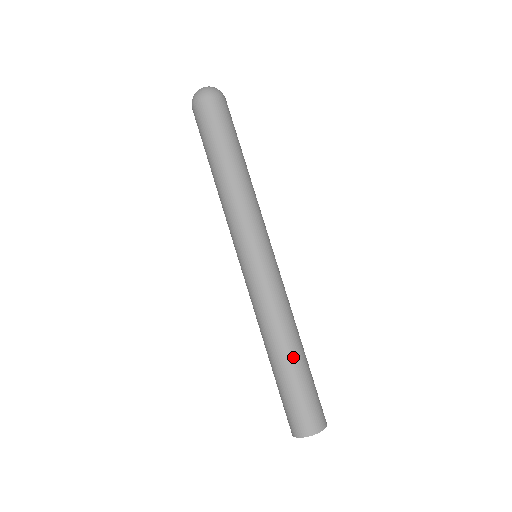
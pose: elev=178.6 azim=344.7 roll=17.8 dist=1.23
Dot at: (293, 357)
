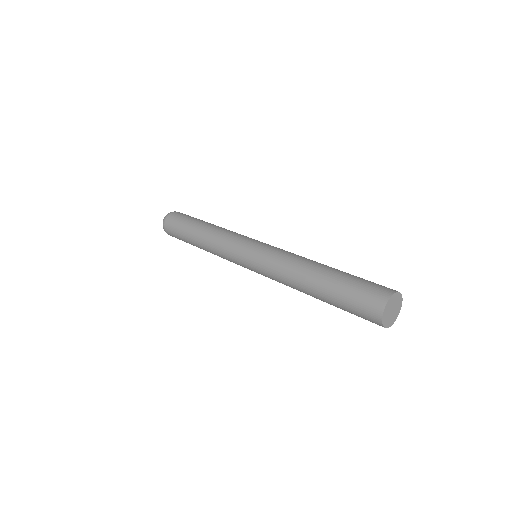
Dot at: (324, 272)
